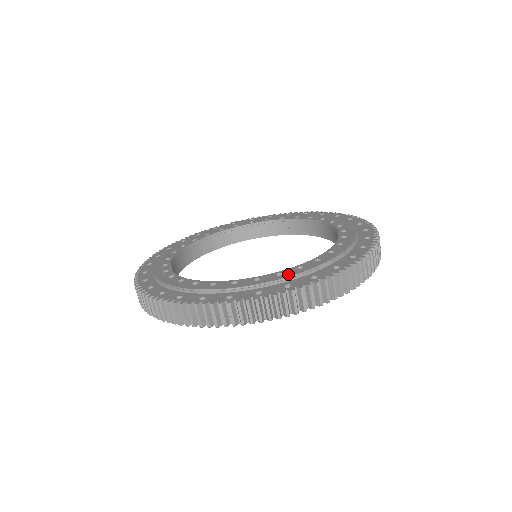
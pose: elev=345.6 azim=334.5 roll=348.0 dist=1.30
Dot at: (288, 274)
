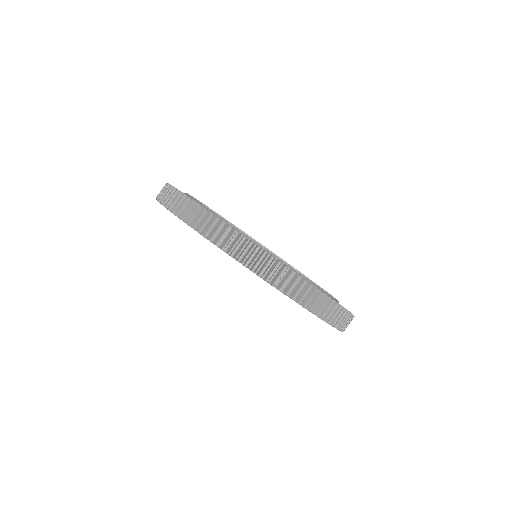
Dot at: occluded
